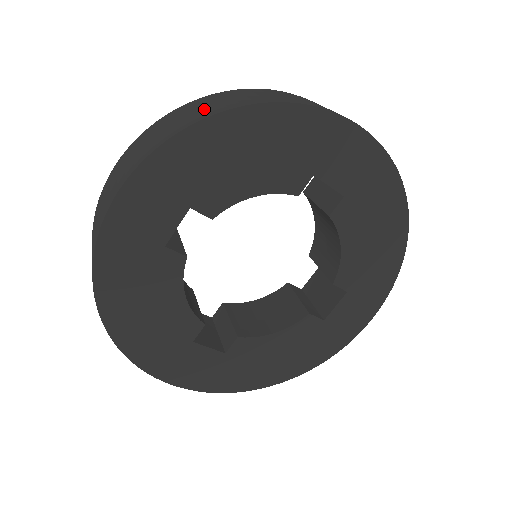
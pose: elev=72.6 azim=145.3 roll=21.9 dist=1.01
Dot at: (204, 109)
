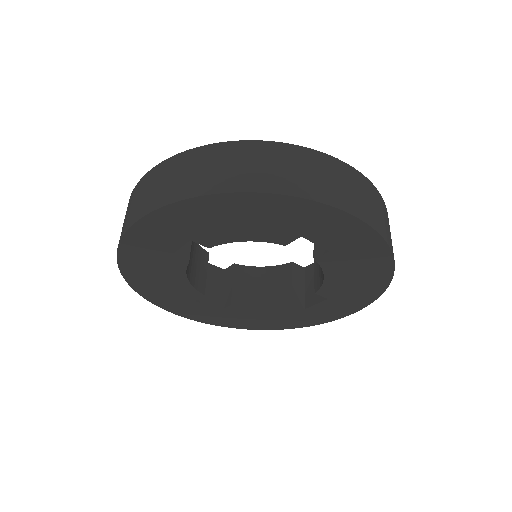
Dot at: (208, 175)
